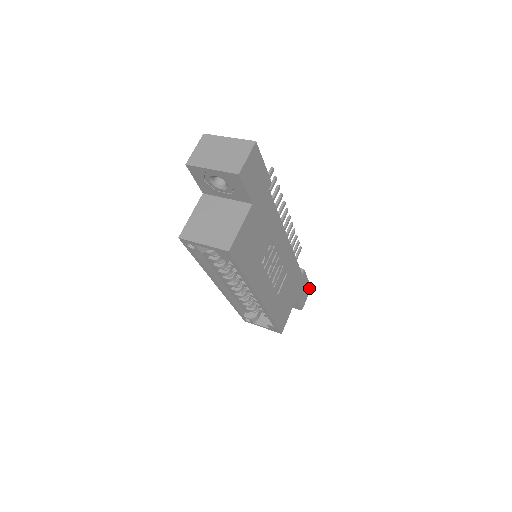
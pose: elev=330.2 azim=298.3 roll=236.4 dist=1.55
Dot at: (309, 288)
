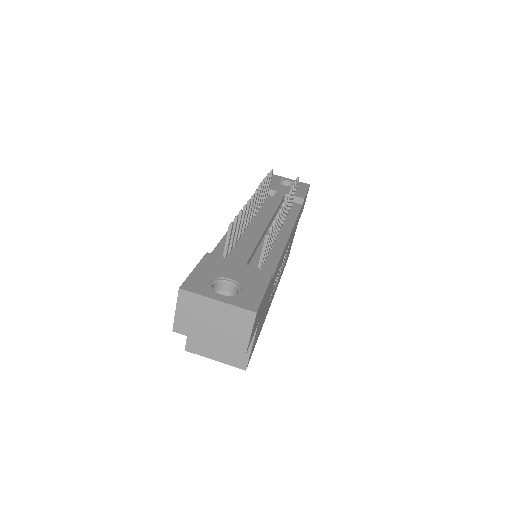
Dot at: occluded
